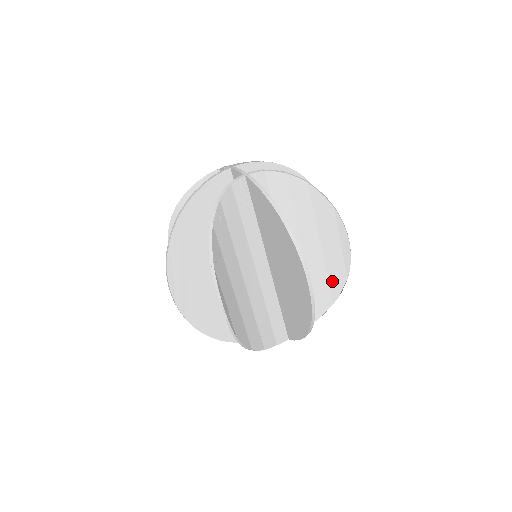
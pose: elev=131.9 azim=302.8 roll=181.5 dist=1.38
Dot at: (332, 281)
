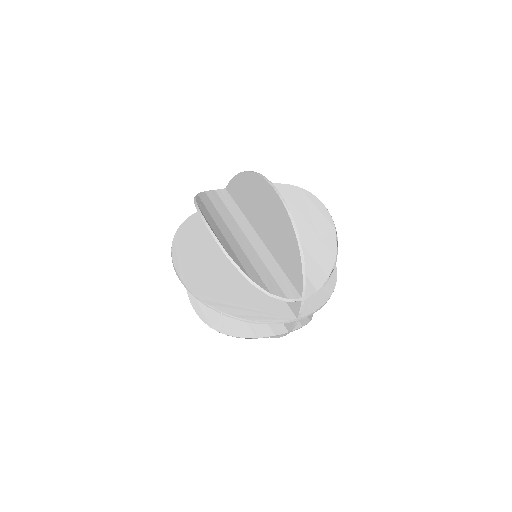
Dot at: (324, 239)
